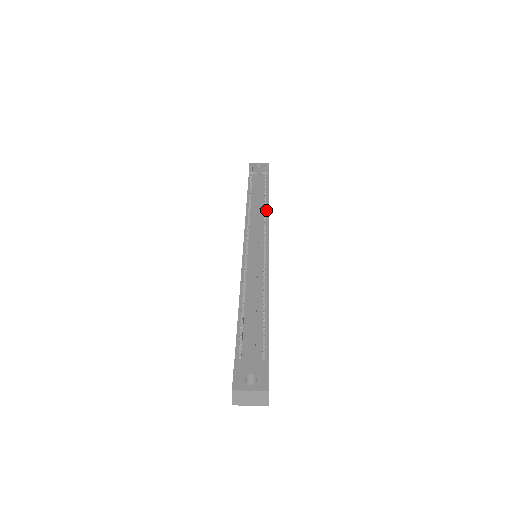
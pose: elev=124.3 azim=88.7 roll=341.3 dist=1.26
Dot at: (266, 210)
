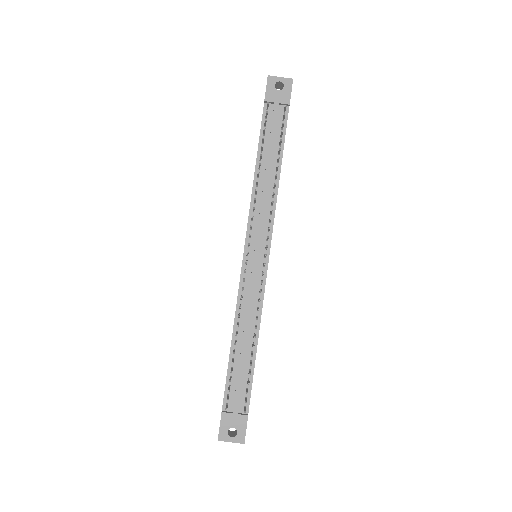
Dot at: (275, 192)
